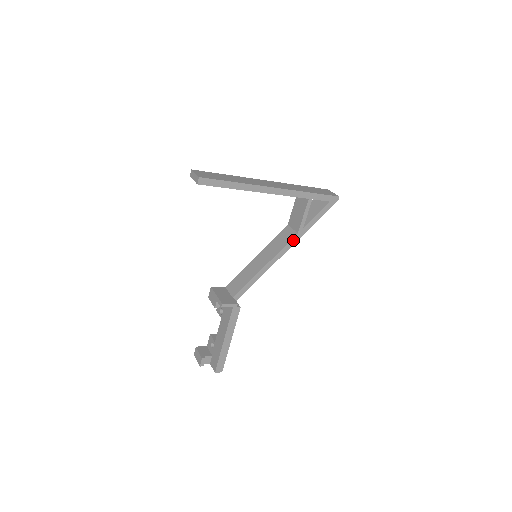
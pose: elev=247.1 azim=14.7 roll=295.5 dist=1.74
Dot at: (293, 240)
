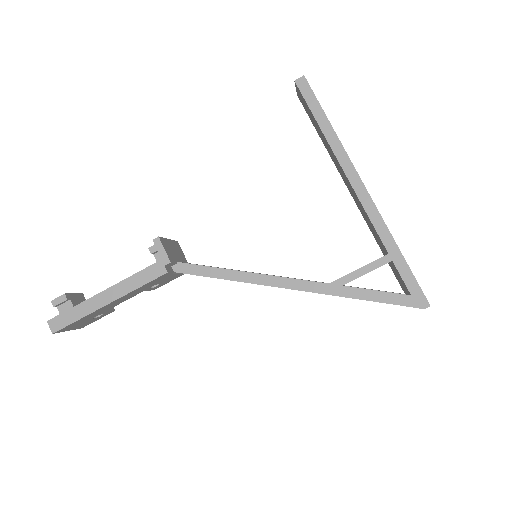
Dot at: (315, 285)
